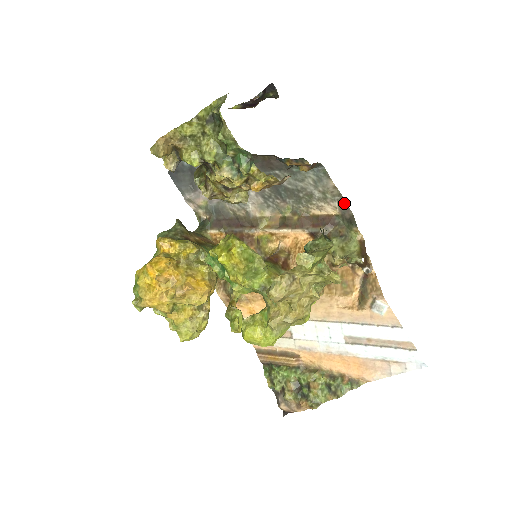
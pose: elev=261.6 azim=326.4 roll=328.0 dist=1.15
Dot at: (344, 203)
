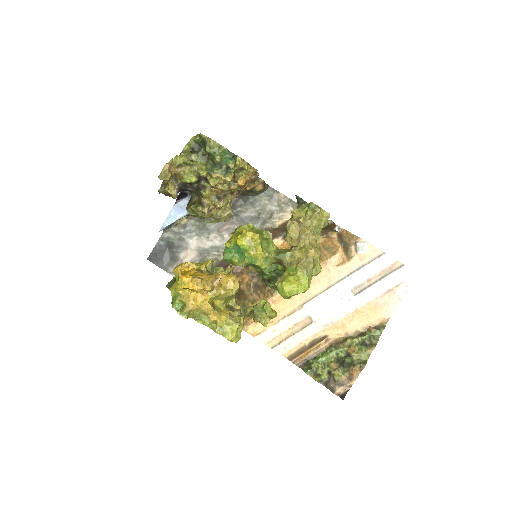
Dot at: (296, 204)
